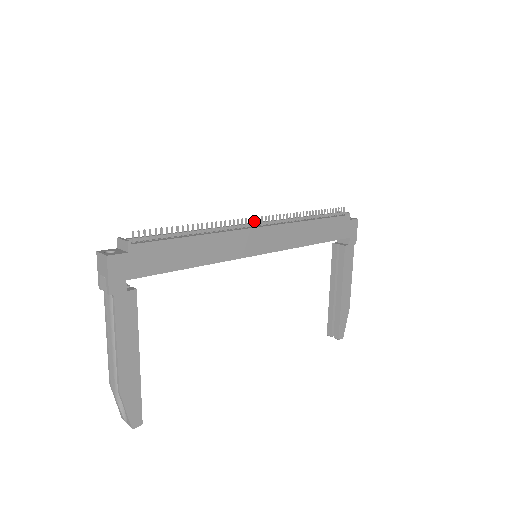
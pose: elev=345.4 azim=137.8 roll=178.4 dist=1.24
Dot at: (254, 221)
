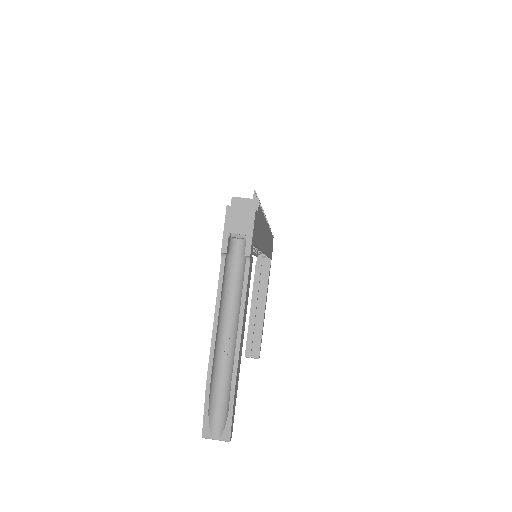
Dot at: occluded
